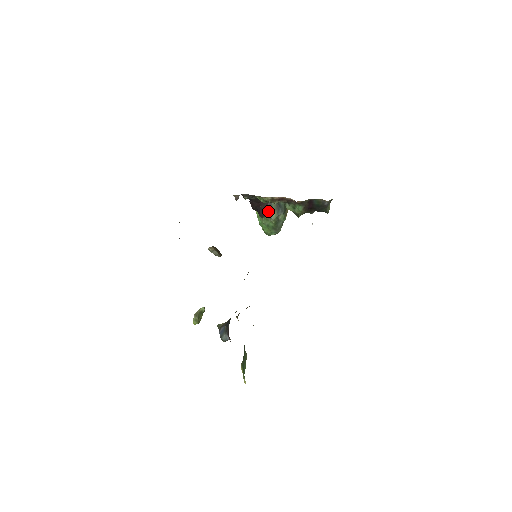
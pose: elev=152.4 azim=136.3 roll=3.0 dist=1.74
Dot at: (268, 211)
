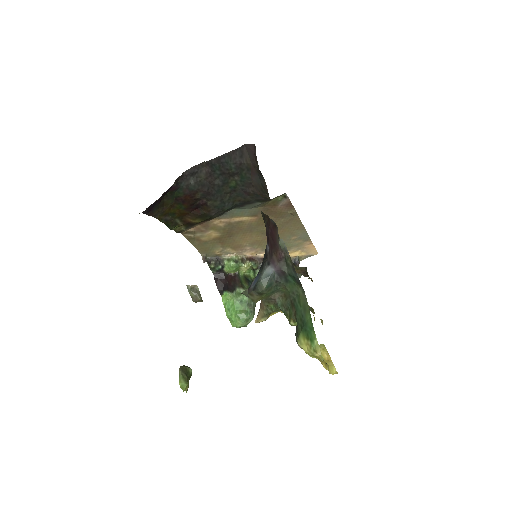
Dot at: (238, 284)
